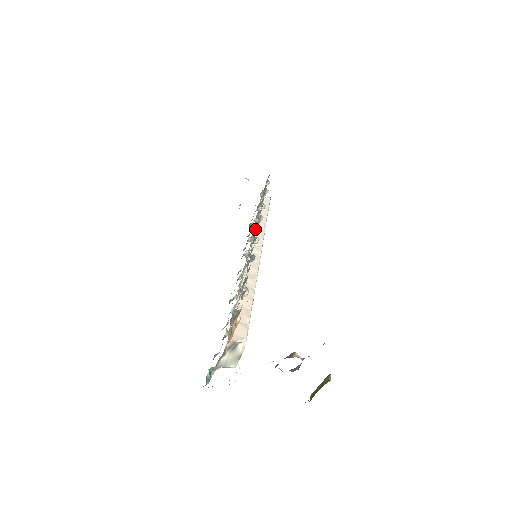
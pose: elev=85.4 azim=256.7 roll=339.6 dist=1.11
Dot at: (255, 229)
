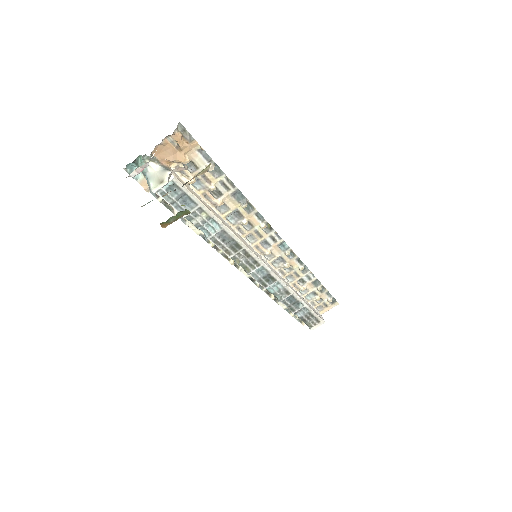
Dot at: (277, 256)
